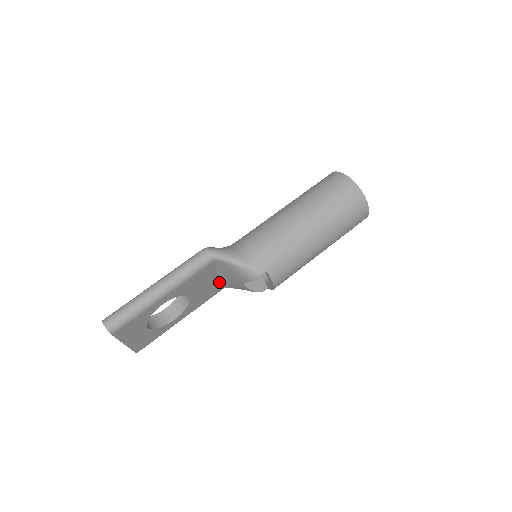
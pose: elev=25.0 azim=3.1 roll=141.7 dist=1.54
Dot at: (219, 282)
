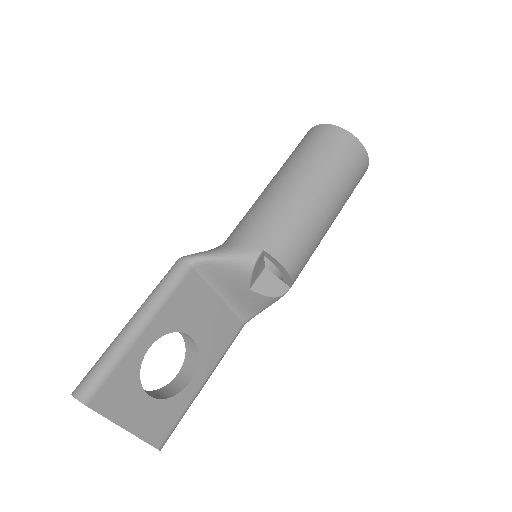
Dot at: (228, 310)
